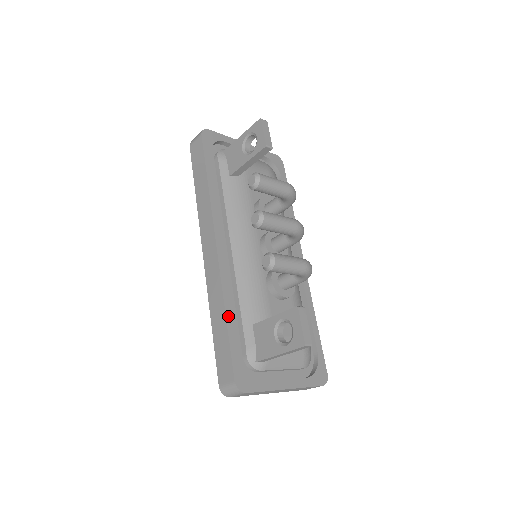
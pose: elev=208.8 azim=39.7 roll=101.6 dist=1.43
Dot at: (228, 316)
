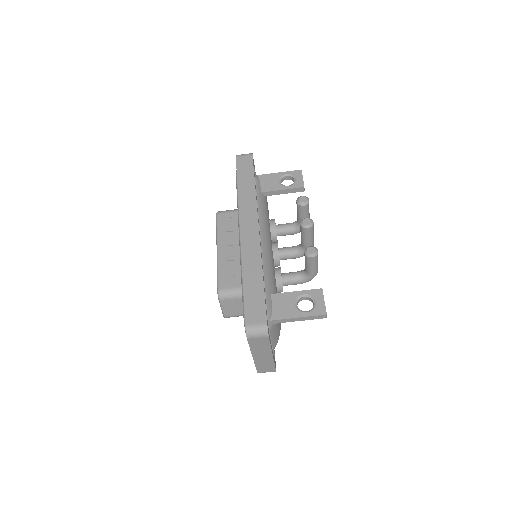
Dot at: (263, 278)
